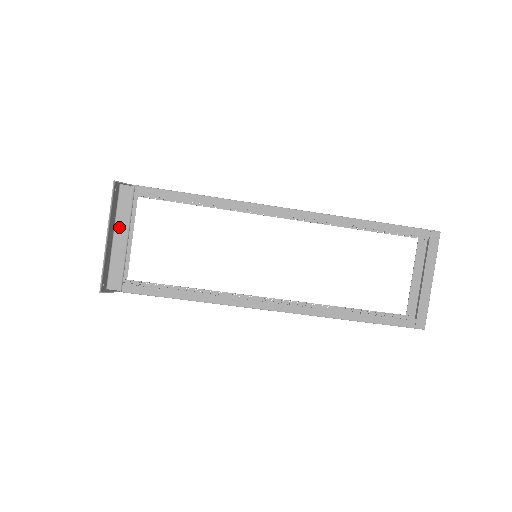
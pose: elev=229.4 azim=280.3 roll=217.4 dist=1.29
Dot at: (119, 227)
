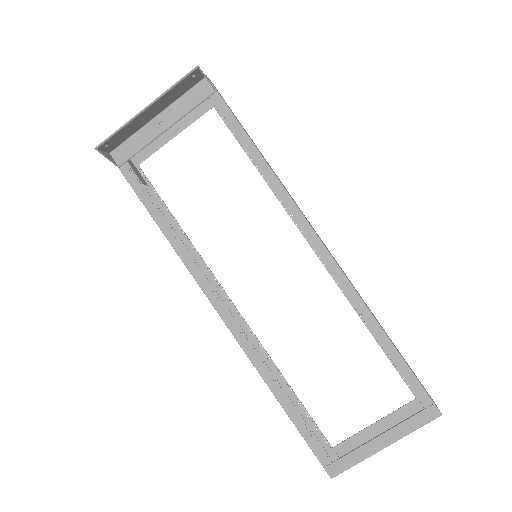
Dot at: (169, 113)
